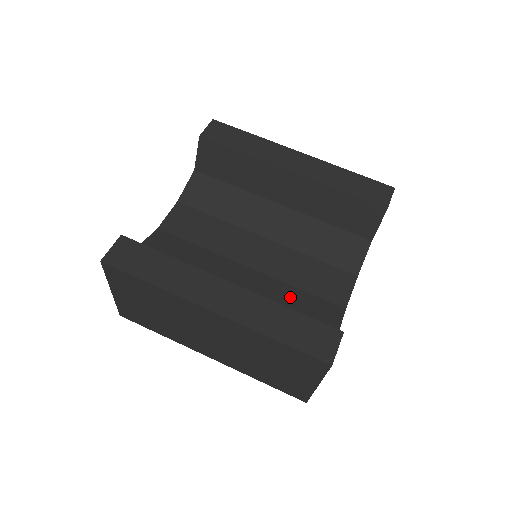
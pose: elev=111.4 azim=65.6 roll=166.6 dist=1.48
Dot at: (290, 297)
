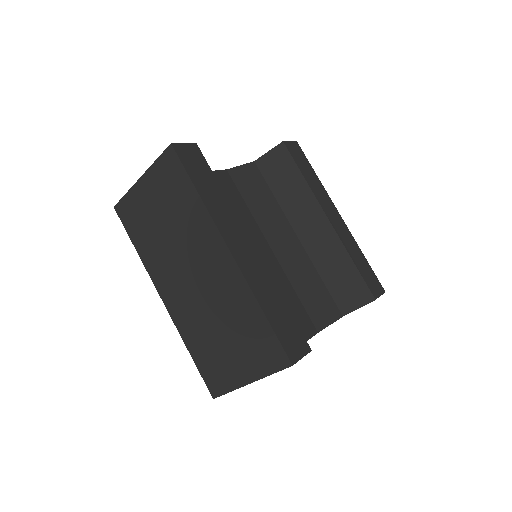
Dot at: occluded
